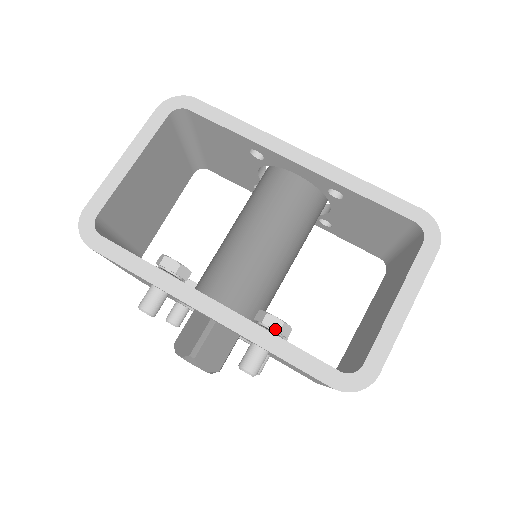
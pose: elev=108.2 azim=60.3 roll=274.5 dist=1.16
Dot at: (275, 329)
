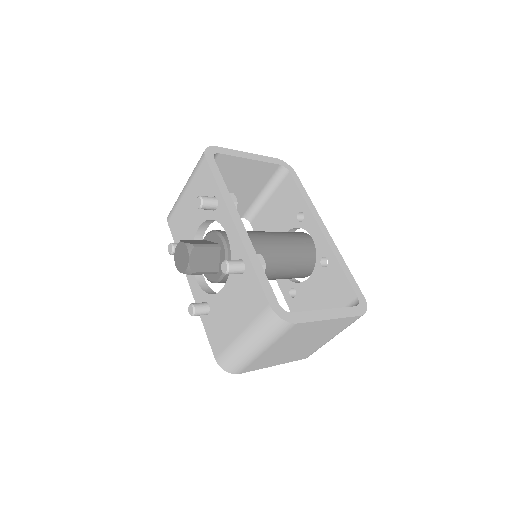
Dot at: occluded
